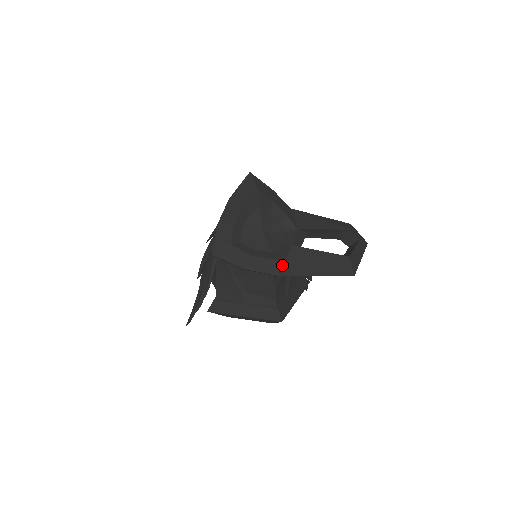
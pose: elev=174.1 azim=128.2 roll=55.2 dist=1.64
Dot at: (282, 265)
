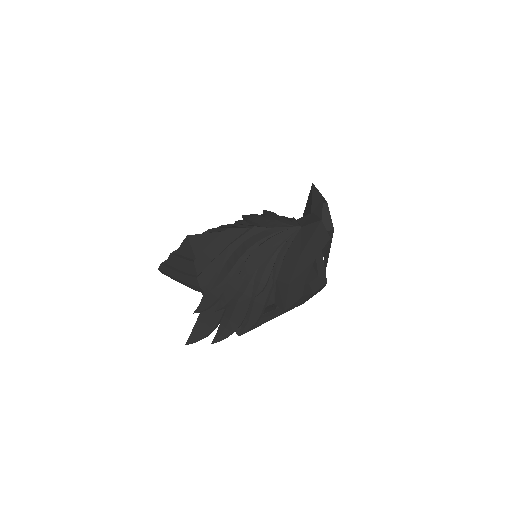
Dot at: occluded
